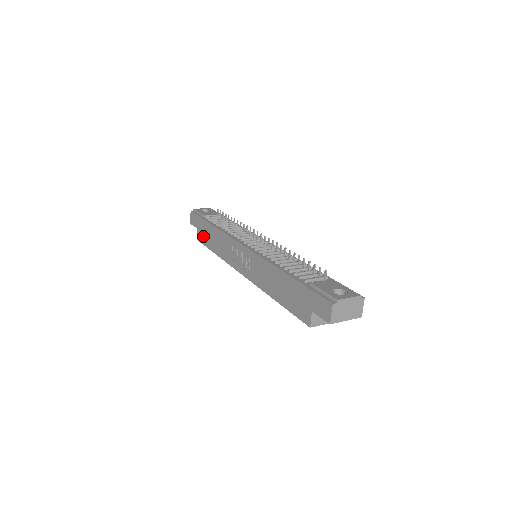
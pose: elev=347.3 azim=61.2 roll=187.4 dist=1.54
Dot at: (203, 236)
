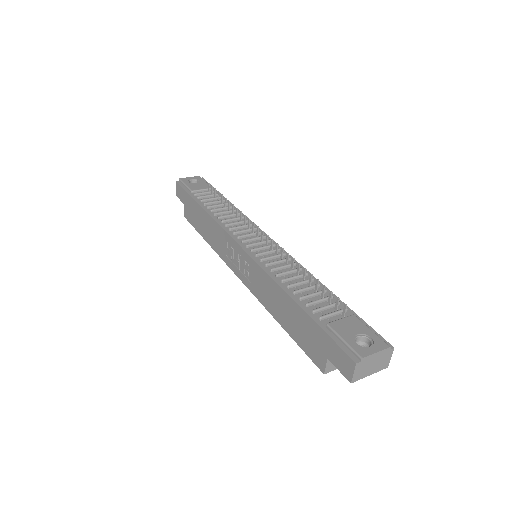
Dot at: (191, 216)
